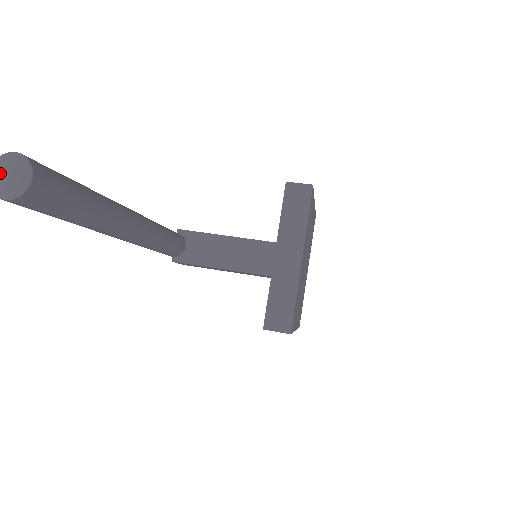
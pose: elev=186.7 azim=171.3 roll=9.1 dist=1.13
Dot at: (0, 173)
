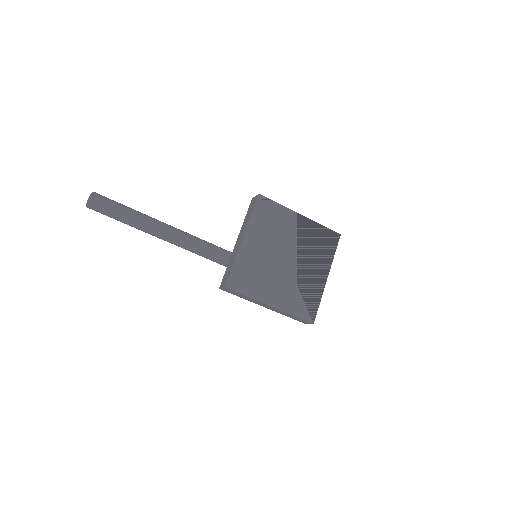
Dot at: occluded
